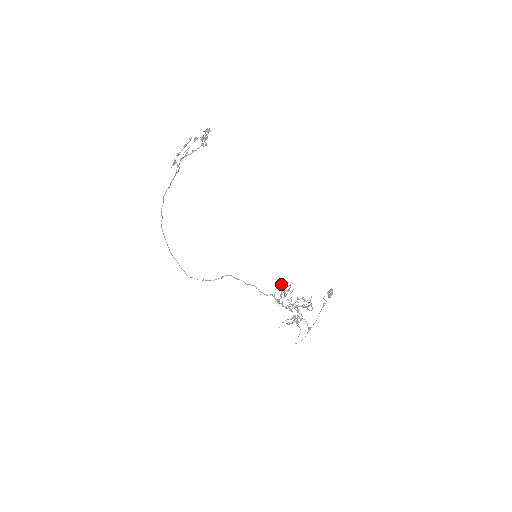
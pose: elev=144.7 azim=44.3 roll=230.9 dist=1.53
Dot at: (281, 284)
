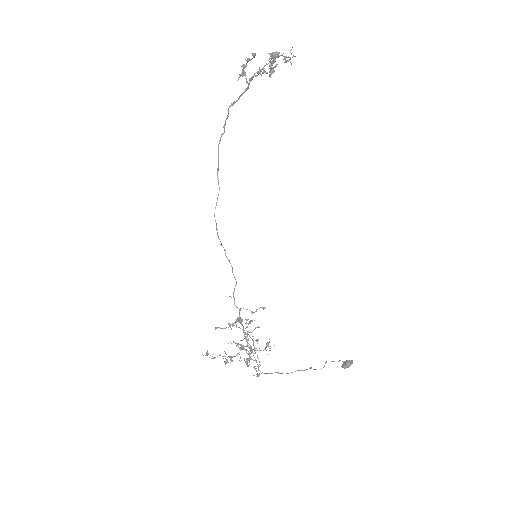
Dot at: (259, 308)
